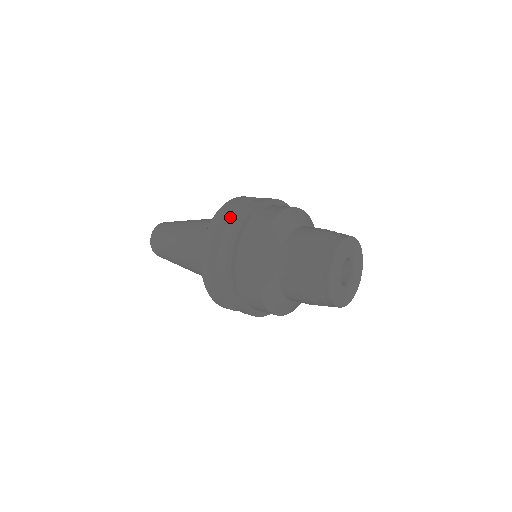
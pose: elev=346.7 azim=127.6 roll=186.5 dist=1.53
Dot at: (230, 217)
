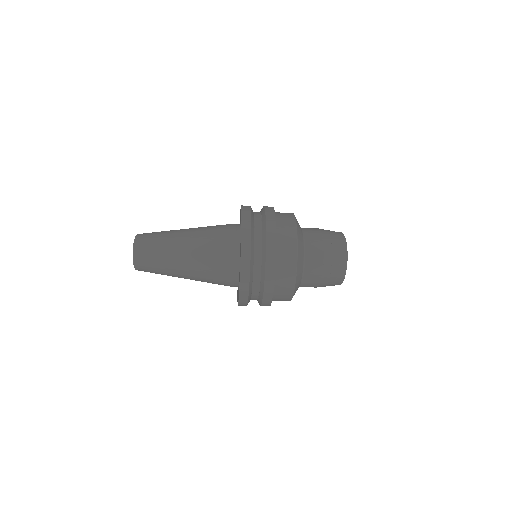
Dot at: occluded
